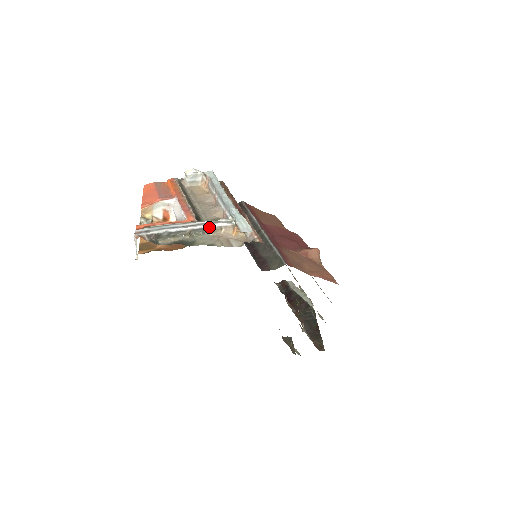
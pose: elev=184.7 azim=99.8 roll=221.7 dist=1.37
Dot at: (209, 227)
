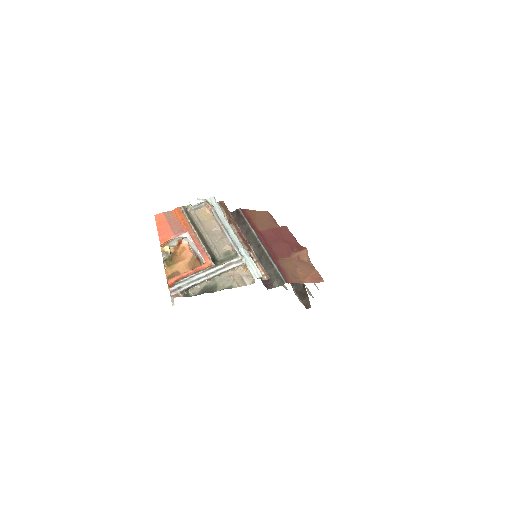
Dot at: (225, 271)
